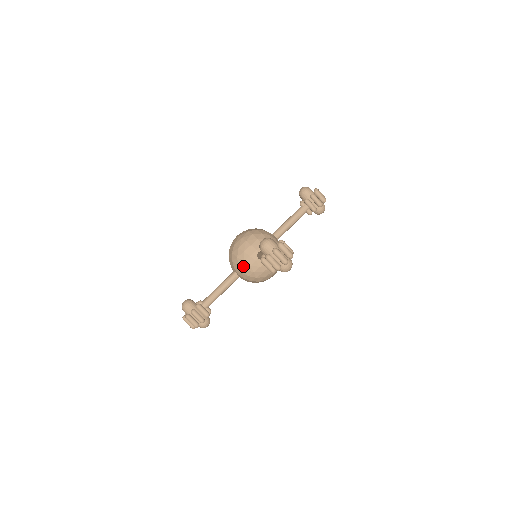
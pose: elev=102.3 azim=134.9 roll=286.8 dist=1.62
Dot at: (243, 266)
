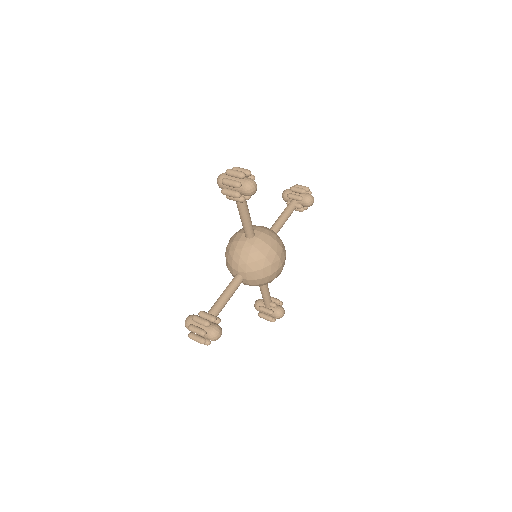
Dot at: (236, 255)
